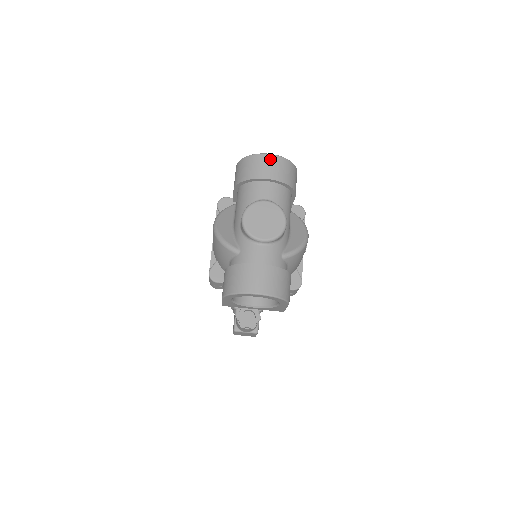
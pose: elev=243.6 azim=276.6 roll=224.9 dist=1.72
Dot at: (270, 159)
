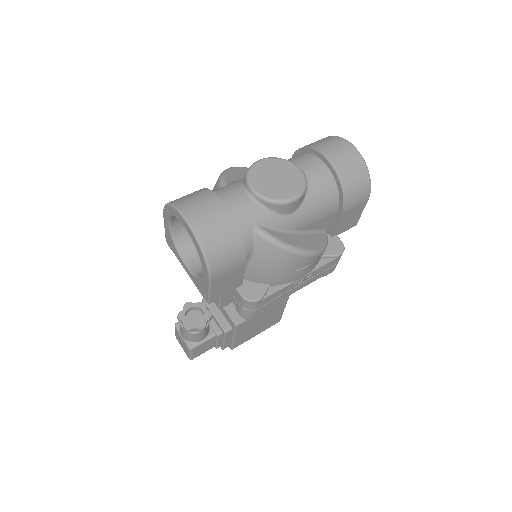
Dot at: (348, 148)
